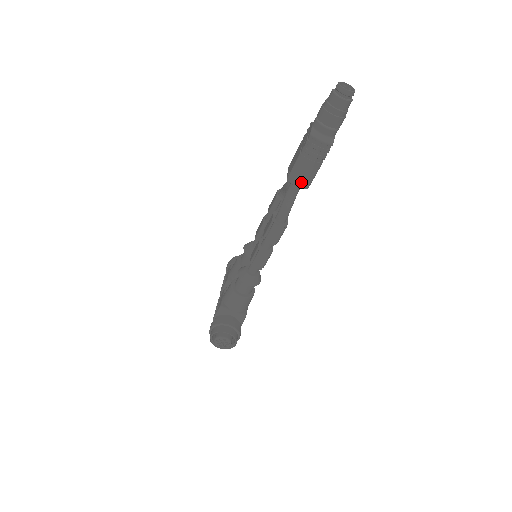
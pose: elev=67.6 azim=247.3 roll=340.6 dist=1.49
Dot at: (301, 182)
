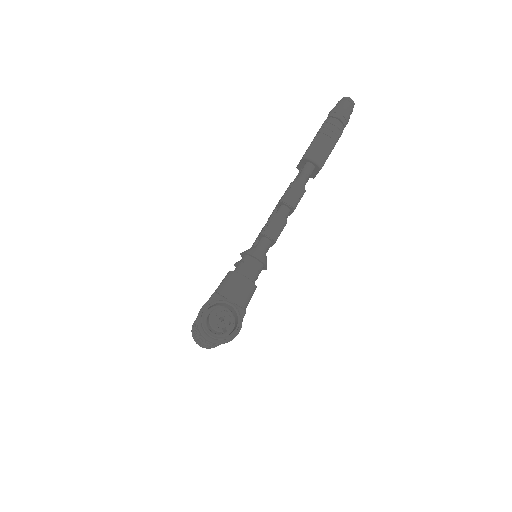
Dot at: (317, 157)
